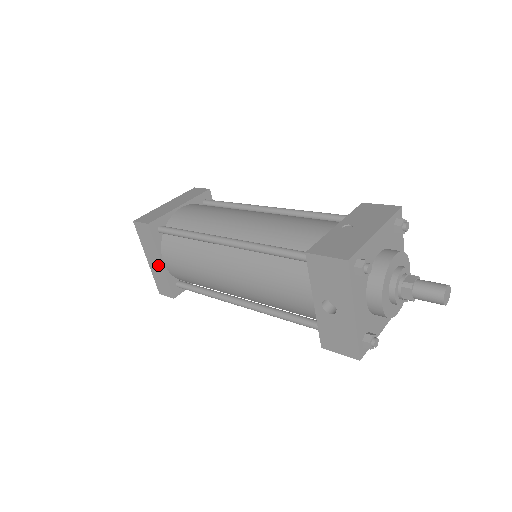
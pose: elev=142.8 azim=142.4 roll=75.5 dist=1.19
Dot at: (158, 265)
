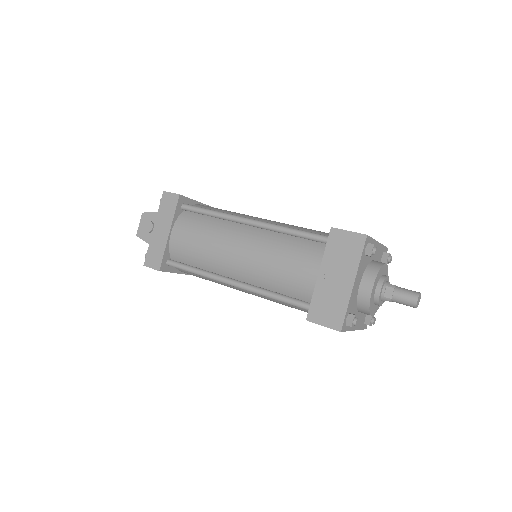
Dot at: occluded
